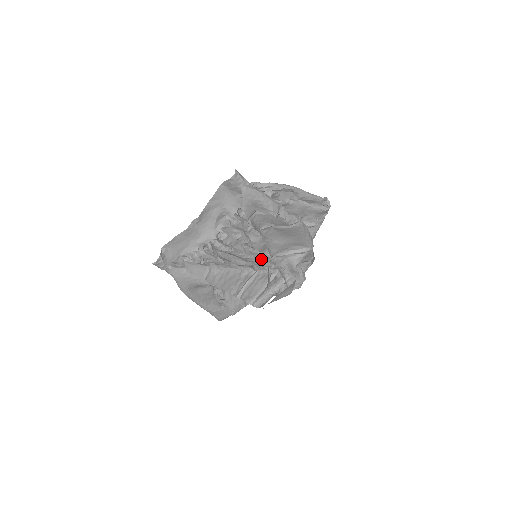
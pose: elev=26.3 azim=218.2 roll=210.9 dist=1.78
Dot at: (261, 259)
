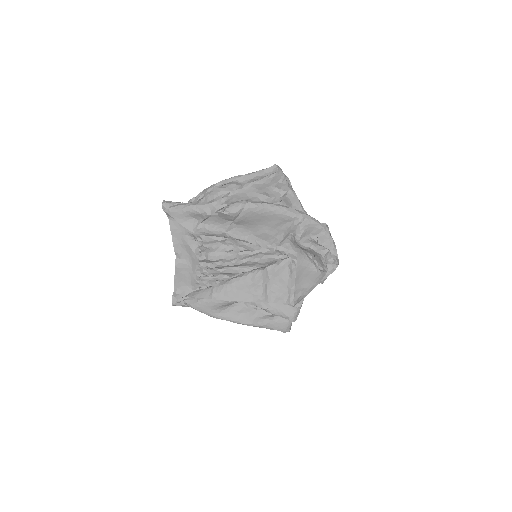
Dot at: (264, 256)
